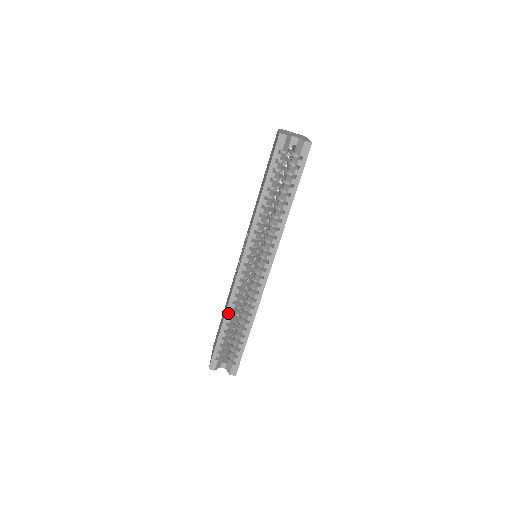
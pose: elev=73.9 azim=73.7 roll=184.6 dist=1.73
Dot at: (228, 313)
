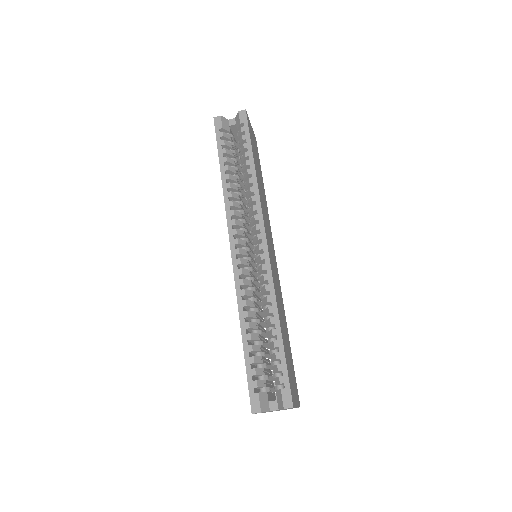
Dot at: (242, 315)
